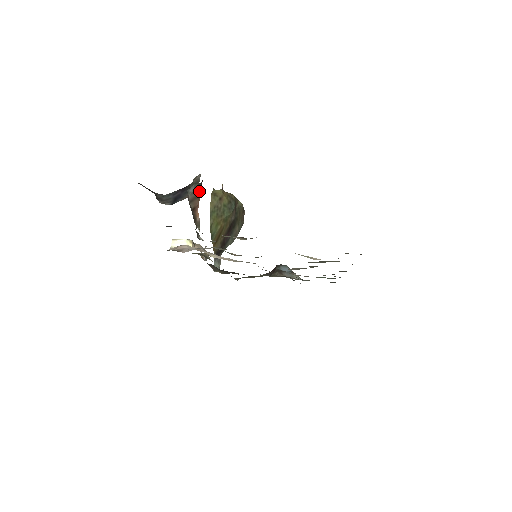
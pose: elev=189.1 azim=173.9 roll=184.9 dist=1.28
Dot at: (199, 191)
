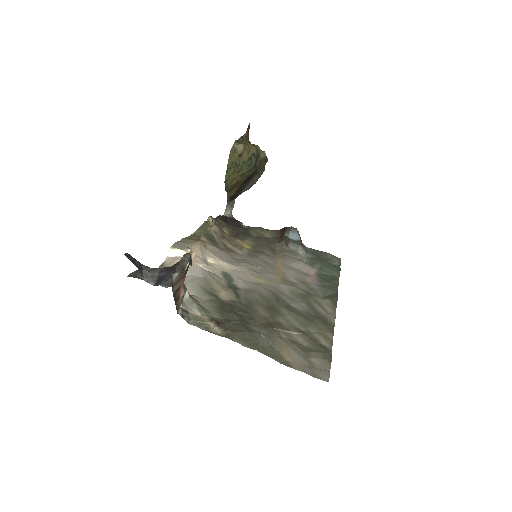
Dot at: (185, 271)
